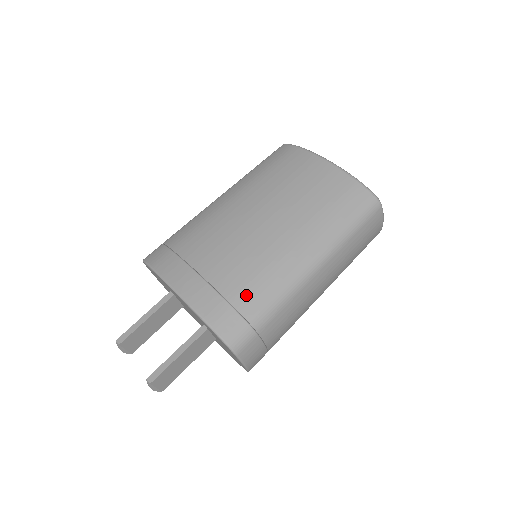
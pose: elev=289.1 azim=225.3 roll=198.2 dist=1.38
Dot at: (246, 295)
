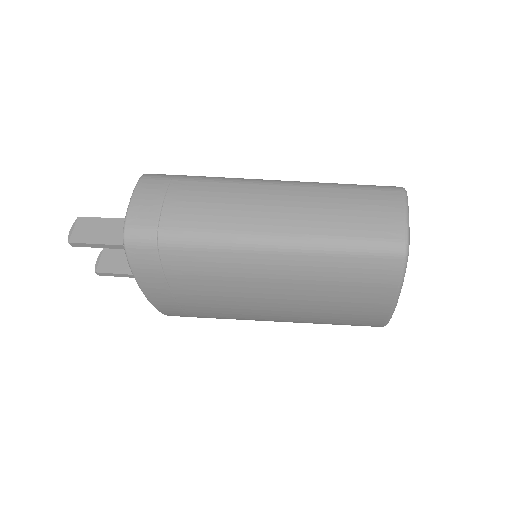
Dot at: occluded
